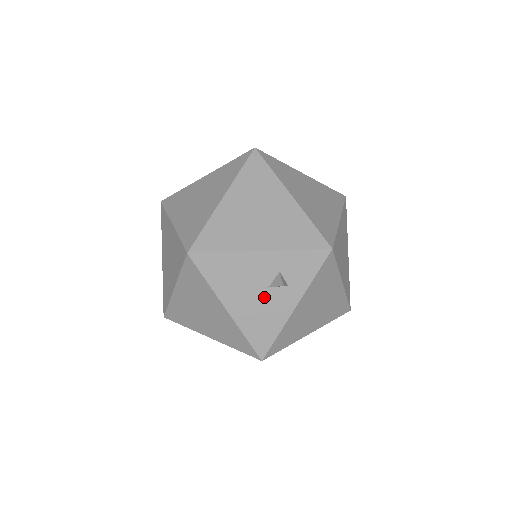
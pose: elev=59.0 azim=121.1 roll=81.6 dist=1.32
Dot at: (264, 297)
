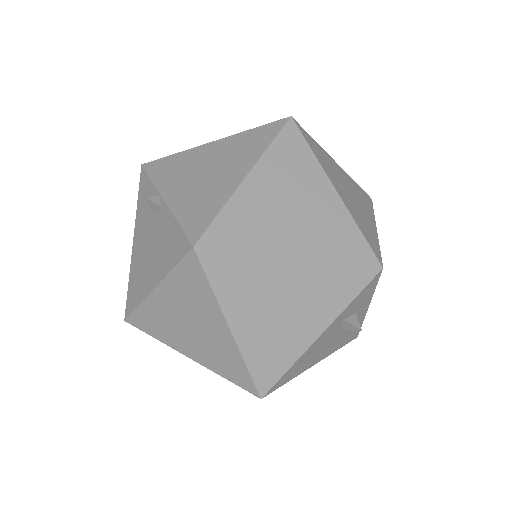
Dot at: (340, 334)
